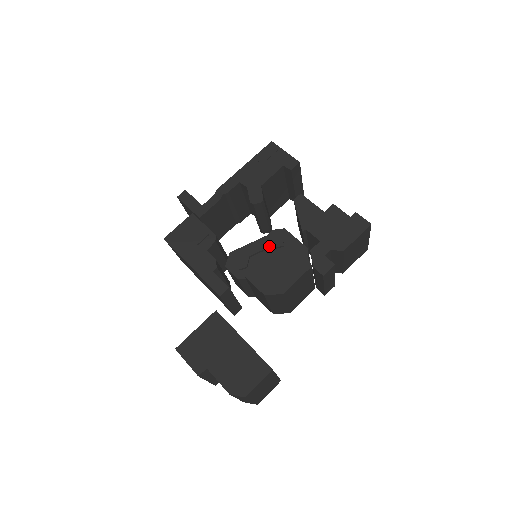
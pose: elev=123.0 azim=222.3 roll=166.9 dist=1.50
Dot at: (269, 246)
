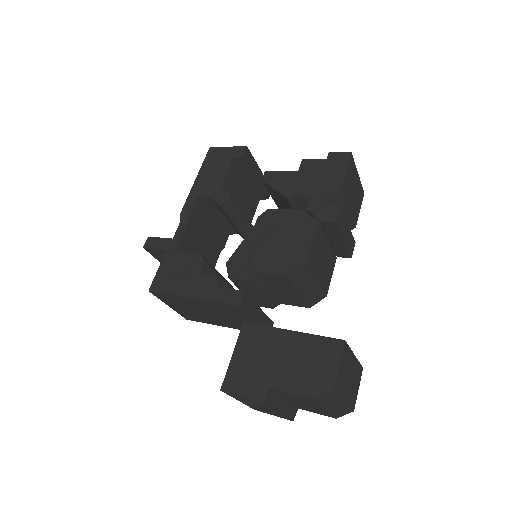
Dot at: (262, 231)
